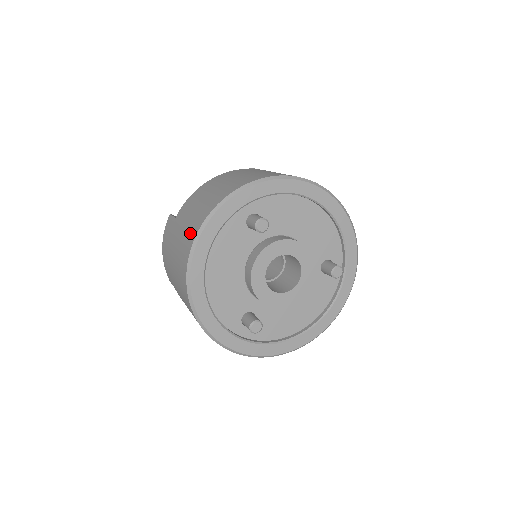
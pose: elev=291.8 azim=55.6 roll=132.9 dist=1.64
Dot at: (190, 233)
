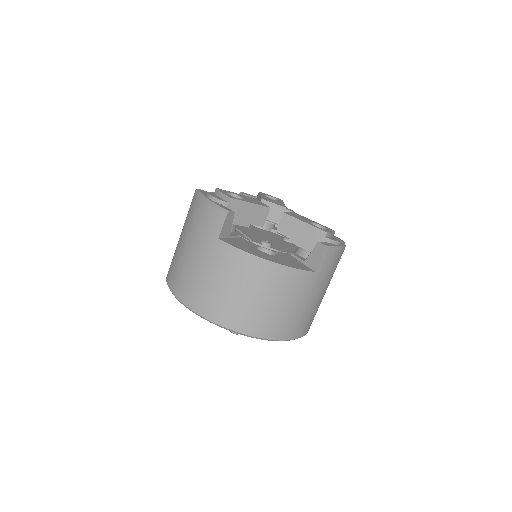
Dot at: (195, 296)
